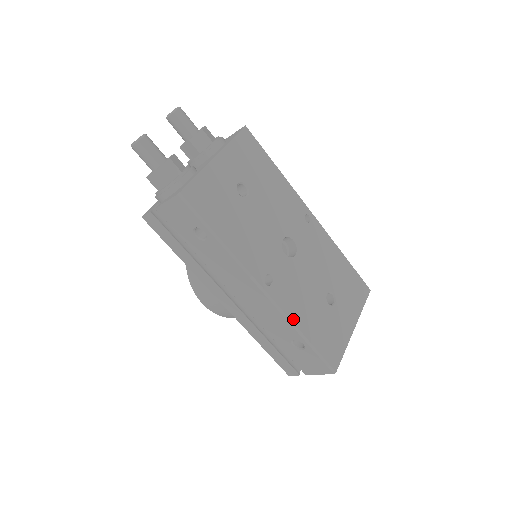
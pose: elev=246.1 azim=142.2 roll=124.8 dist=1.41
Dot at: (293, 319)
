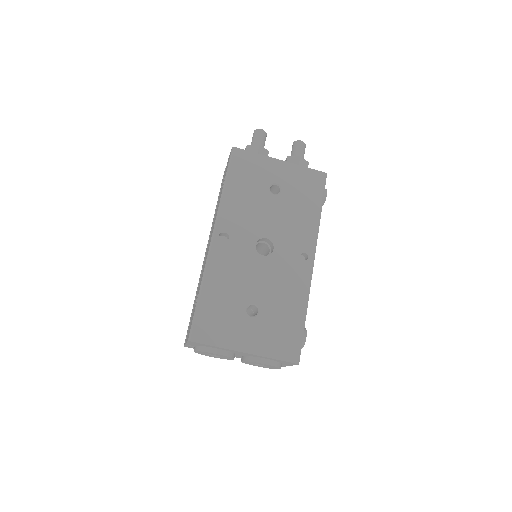
Dot at: (208, 273)
